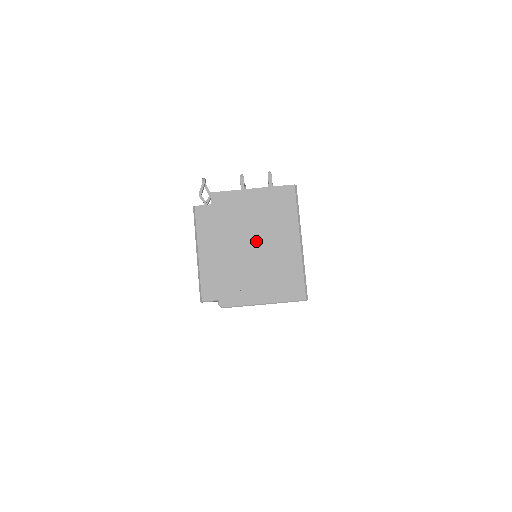
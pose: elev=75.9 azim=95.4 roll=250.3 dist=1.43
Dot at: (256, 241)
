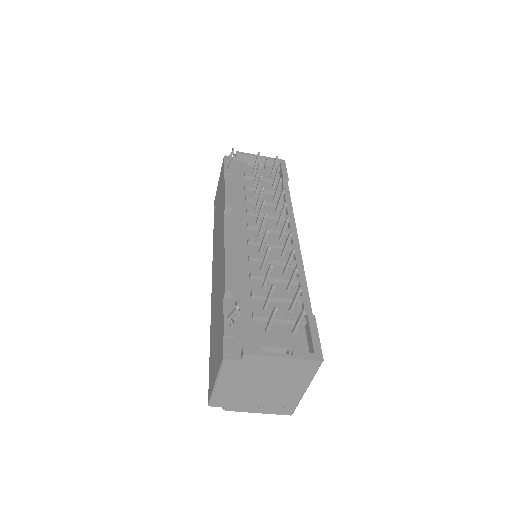
Dot at: (270, 385)
